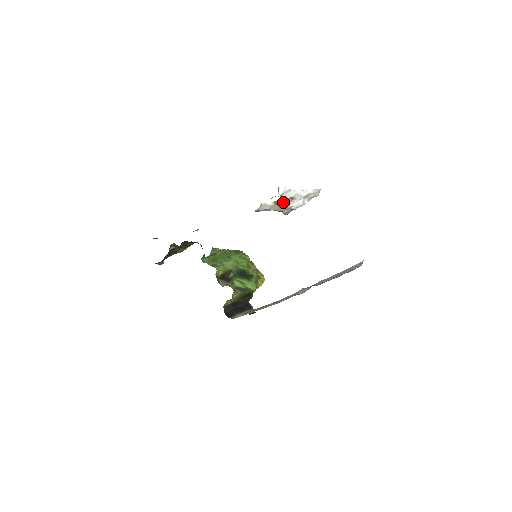
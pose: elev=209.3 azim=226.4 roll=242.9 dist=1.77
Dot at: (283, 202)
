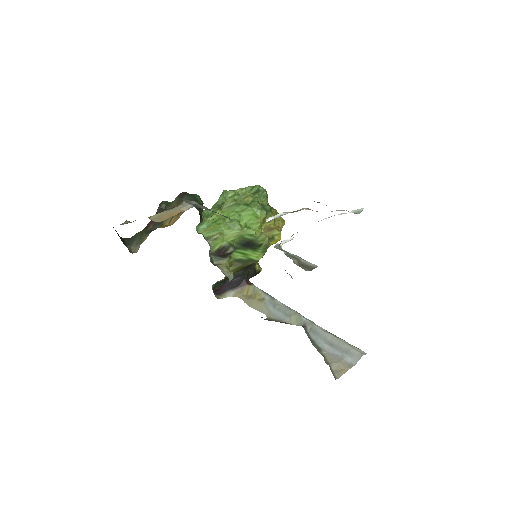
Dot at: (306, 208)
